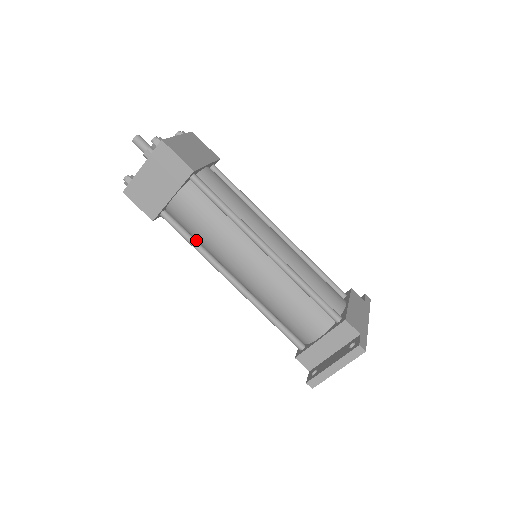
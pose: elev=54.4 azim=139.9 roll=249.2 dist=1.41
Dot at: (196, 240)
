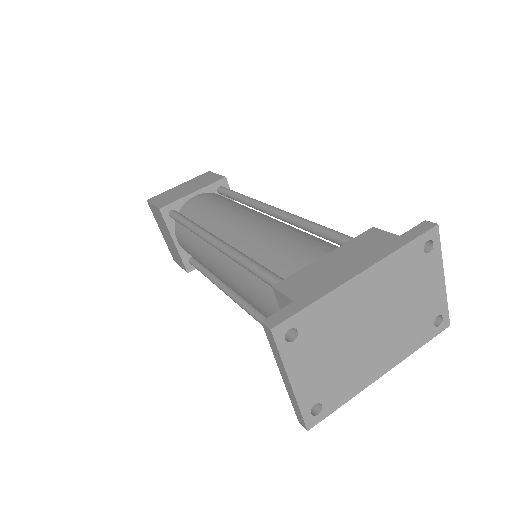
Dot at: (210, 272)
